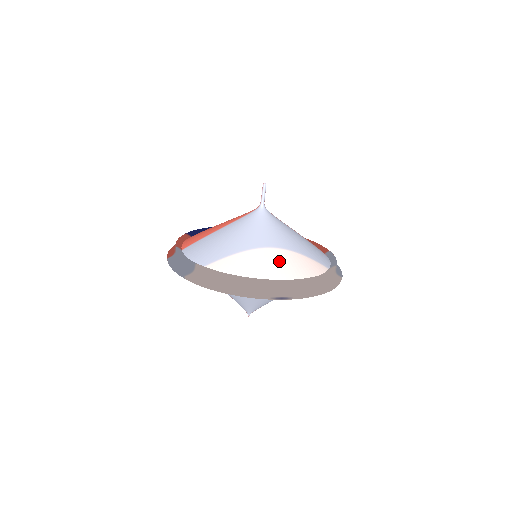
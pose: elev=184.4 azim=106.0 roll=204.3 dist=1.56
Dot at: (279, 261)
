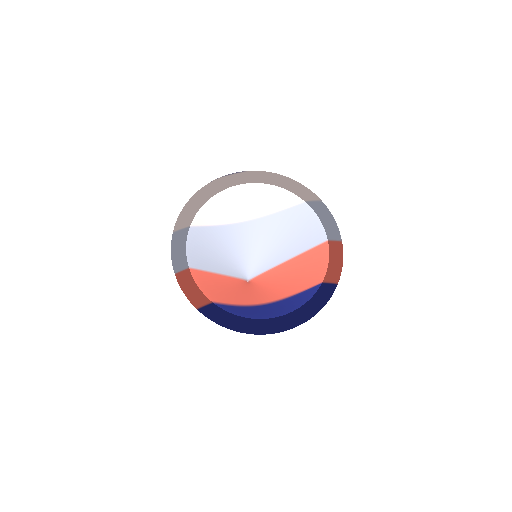
Dot at: occluded
